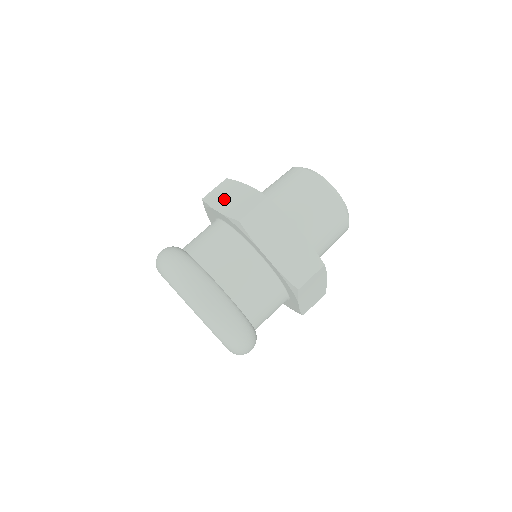
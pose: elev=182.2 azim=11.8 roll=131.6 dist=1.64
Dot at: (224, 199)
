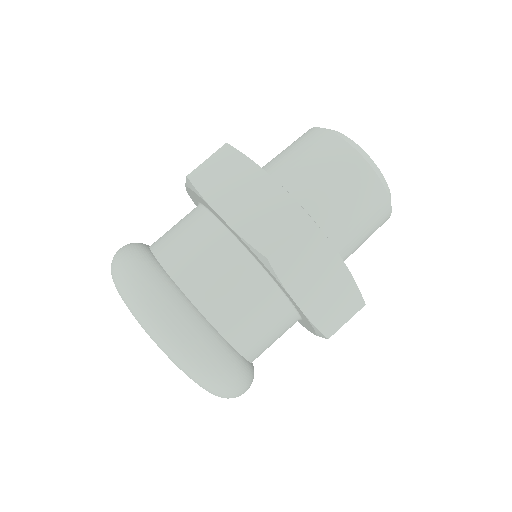
Dot at: occluded
